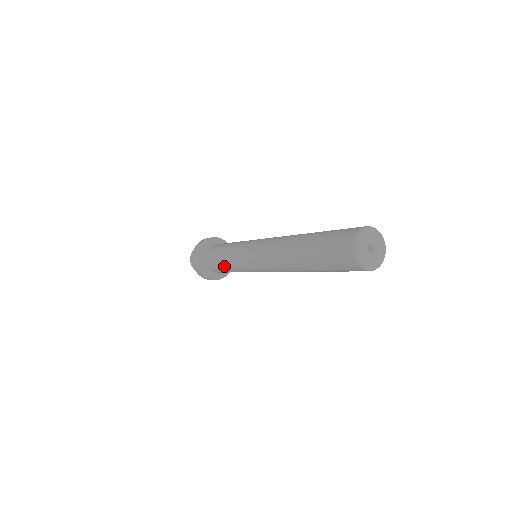
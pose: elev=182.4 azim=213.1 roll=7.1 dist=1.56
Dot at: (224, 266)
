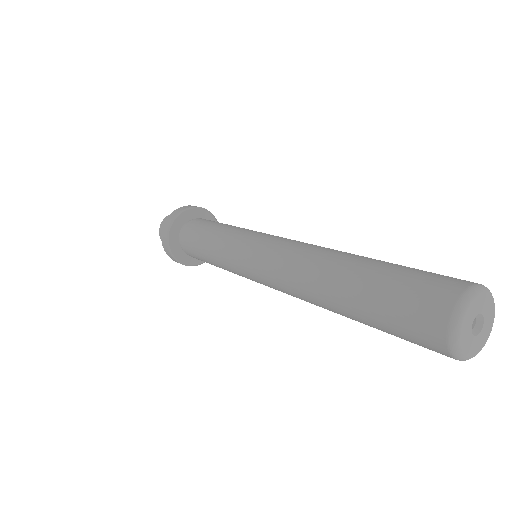
Dot at: (204, 245)
